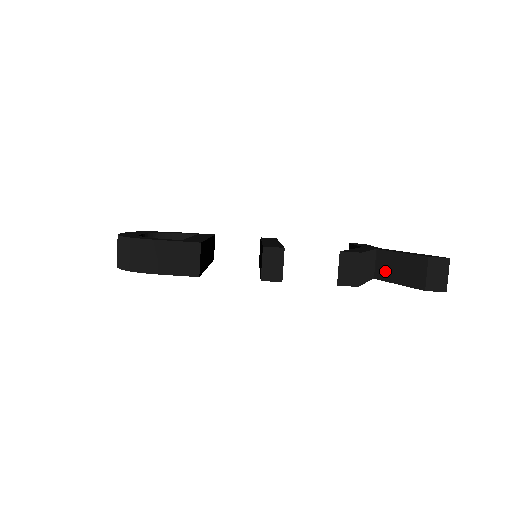
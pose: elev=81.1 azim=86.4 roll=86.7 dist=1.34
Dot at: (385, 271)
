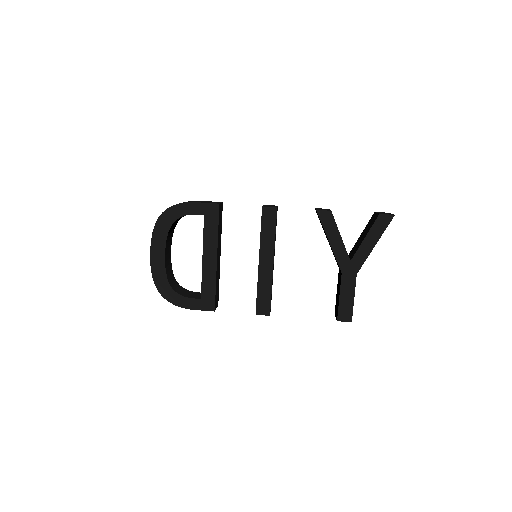
Dot at: (356, 248)
